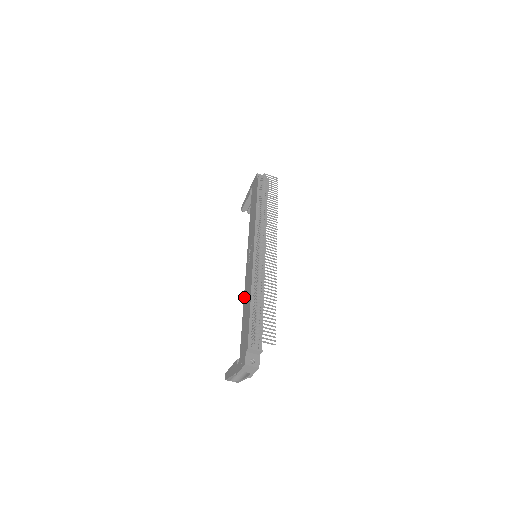
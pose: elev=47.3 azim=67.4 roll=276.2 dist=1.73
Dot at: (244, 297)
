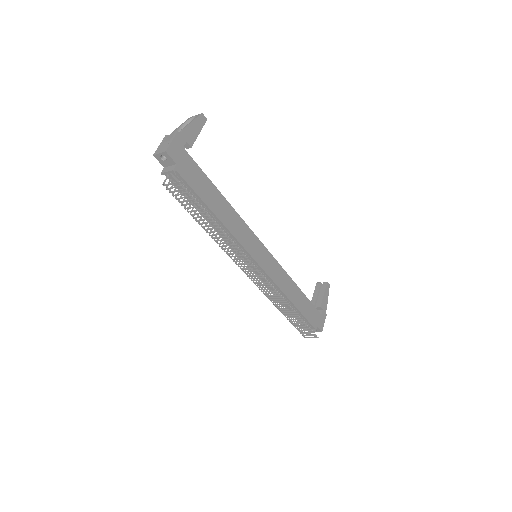
Dot at: occluded
